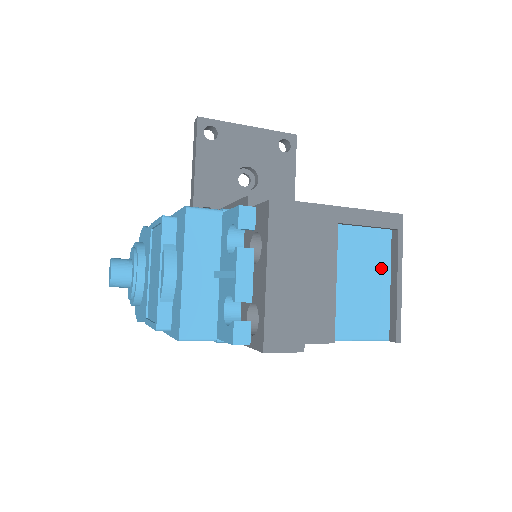
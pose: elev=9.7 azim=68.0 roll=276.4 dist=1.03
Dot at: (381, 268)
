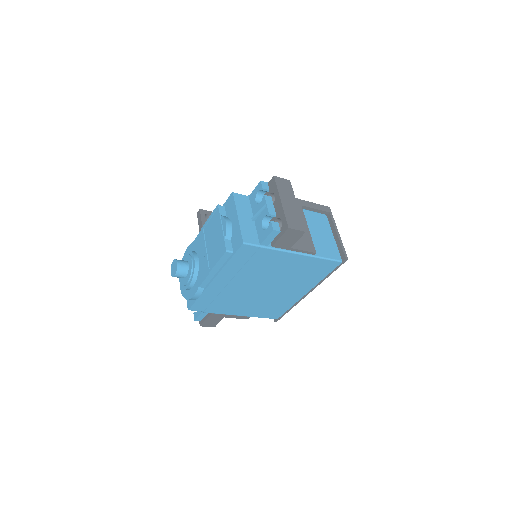
Dot at: (327, 230)
